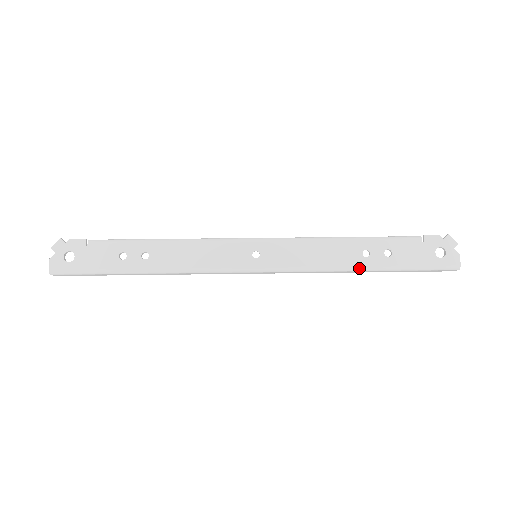
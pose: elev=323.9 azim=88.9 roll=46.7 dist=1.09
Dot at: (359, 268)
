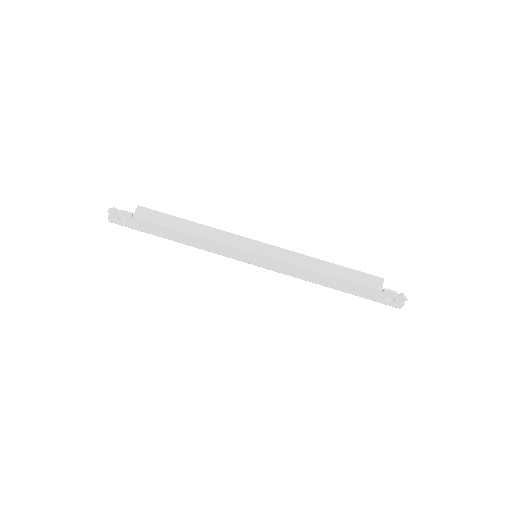
Dot at: occluded
